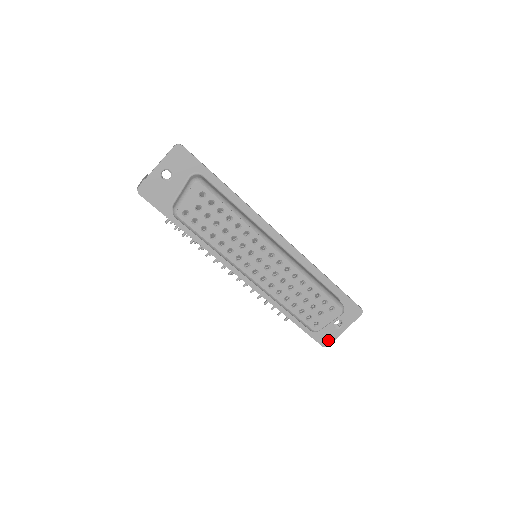
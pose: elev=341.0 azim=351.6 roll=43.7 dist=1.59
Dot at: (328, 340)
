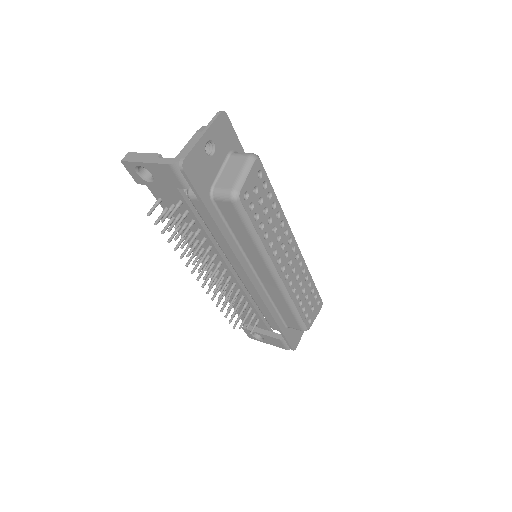
Dot at: (296, 342)
